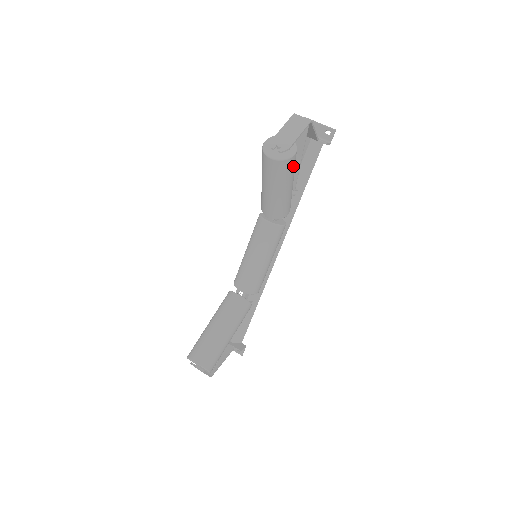
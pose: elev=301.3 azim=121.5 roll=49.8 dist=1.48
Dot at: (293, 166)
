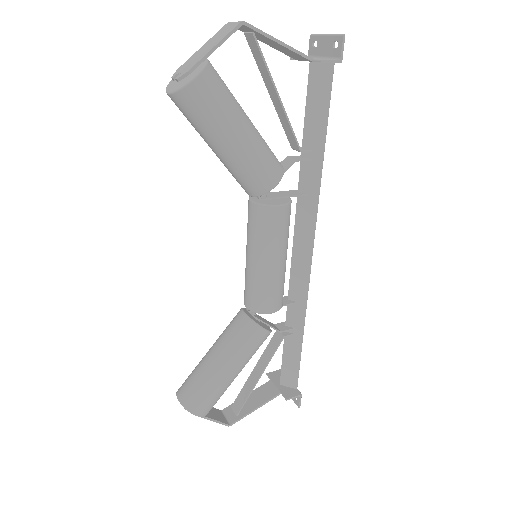
Dot at: (211, 99)
